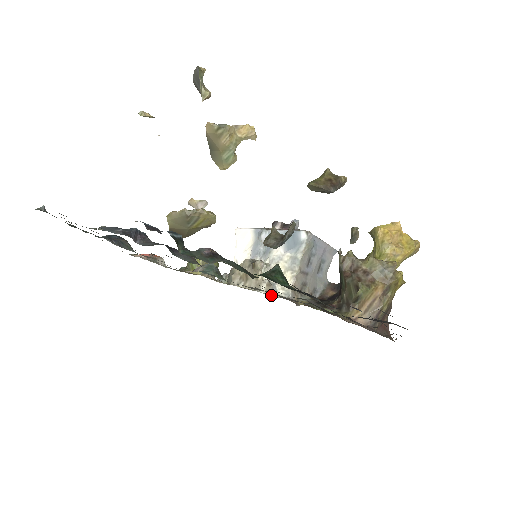
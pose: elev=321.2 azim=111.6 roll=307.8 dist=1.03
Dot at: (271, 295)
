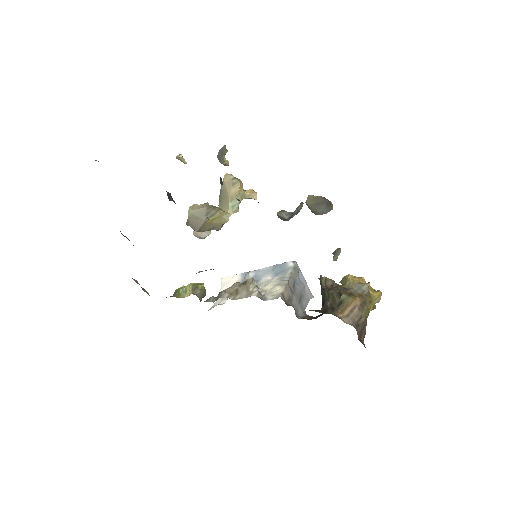
Dot at: (262, 299)
